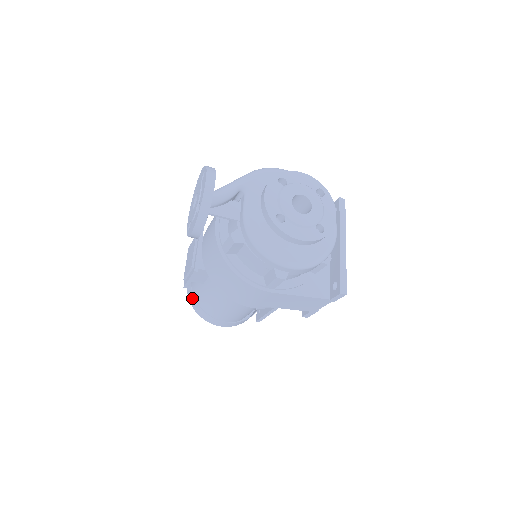
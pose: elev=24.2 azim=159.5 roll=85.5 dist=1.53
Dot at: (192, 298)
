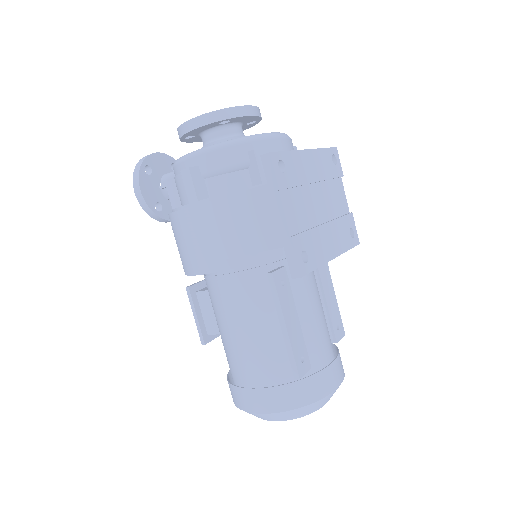
Dot at: (229, 381)
